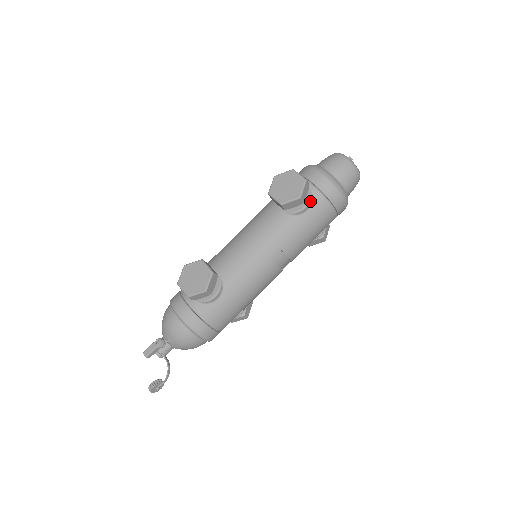
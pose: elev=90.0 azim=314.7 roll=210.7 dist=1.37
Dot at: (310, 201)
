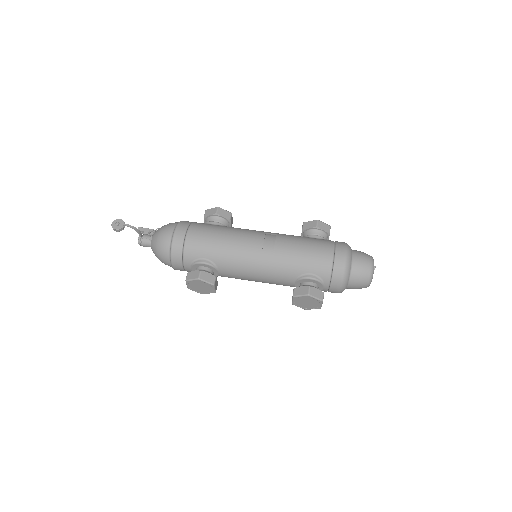
Dot at: (322, 238)
